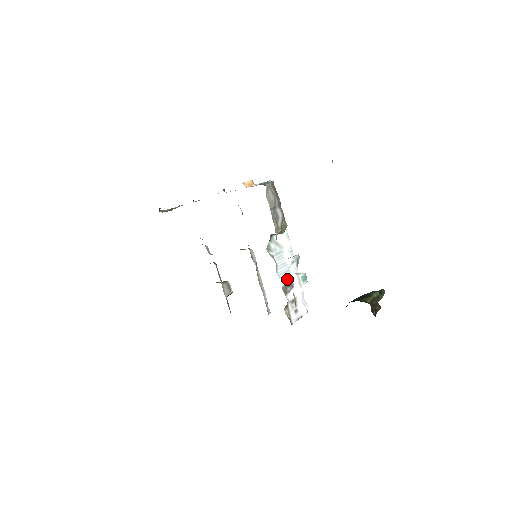
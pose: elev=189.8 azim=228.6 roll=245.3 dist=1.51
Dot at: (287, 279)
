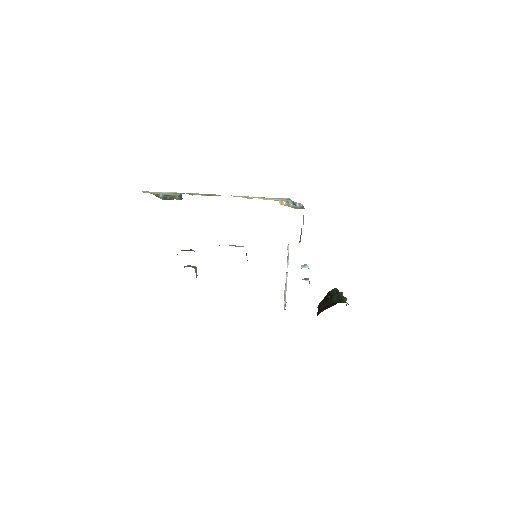
Dot at: (286, 280)
